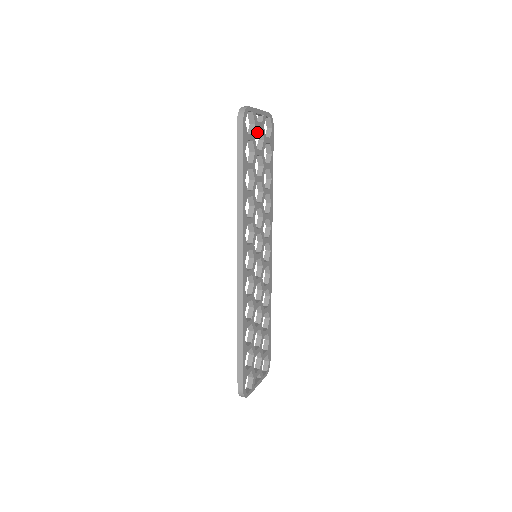
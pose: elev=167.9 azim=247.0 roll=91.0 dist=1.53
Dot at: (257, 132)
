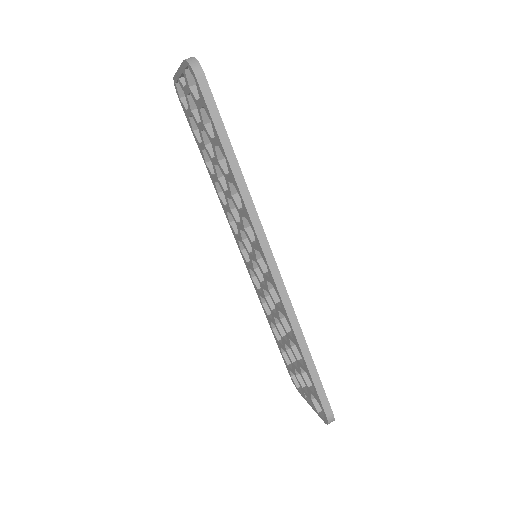
Dot at: (188, 100)
